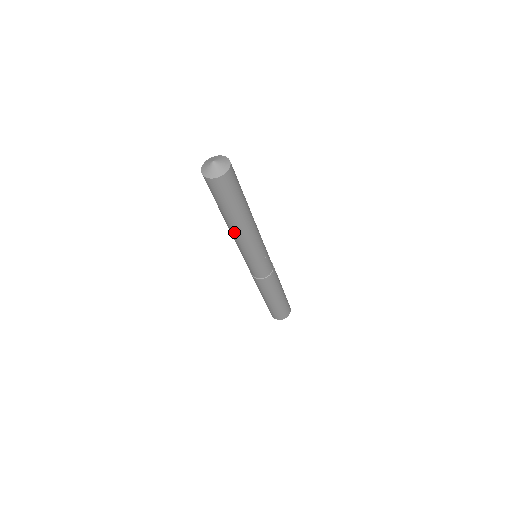
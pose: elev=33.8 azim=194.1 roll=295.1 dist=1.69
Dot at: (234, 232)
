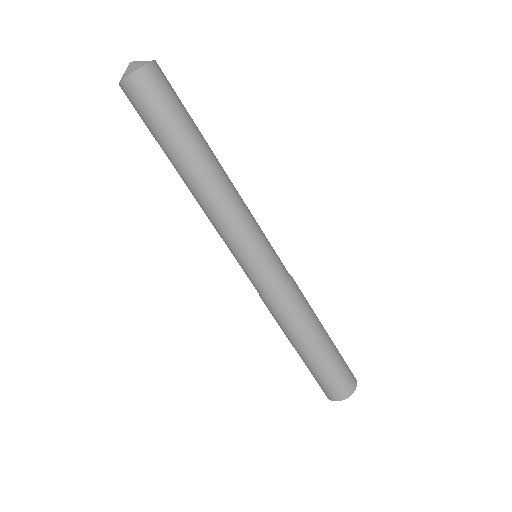
Dot at: (198, 191)
